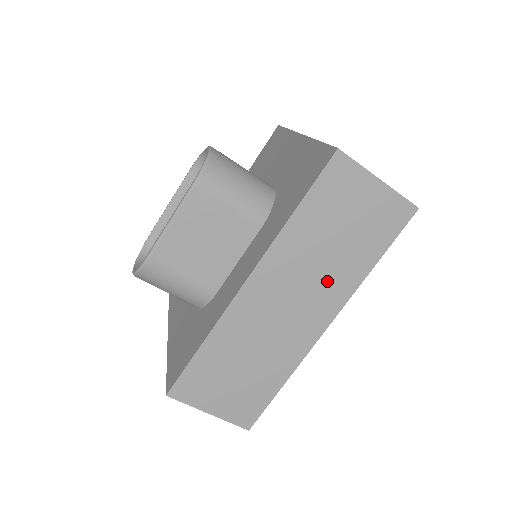
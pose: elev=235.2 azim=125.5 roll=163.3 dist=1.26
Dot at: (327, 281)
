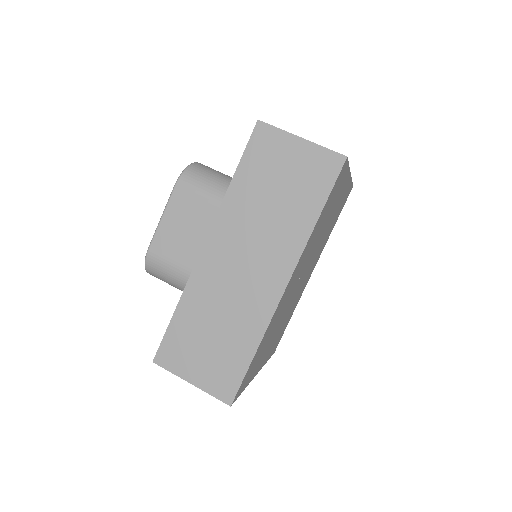
Dot at: (275, 239)
